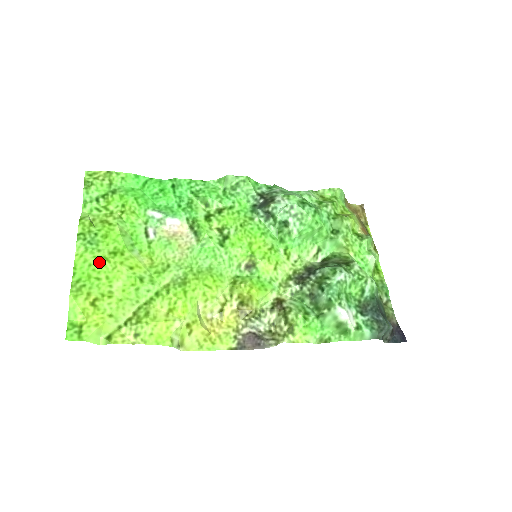
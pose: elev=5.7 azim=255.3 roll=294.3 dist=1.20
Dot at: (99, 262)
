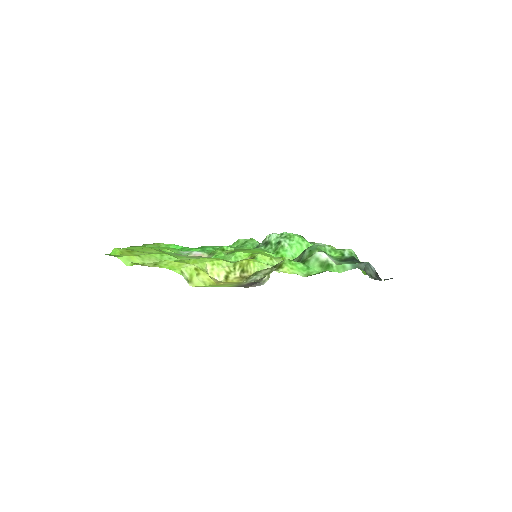
Dot at: occluded
